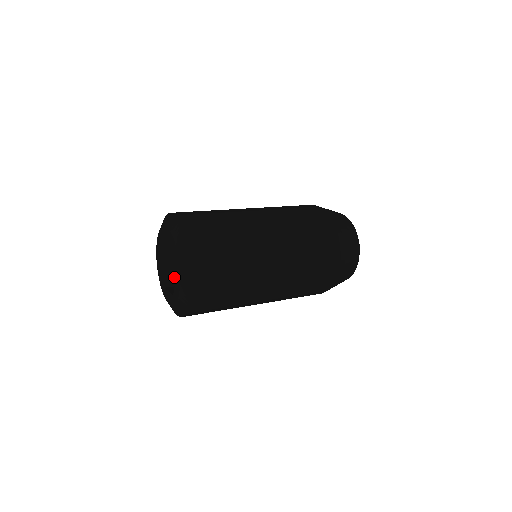
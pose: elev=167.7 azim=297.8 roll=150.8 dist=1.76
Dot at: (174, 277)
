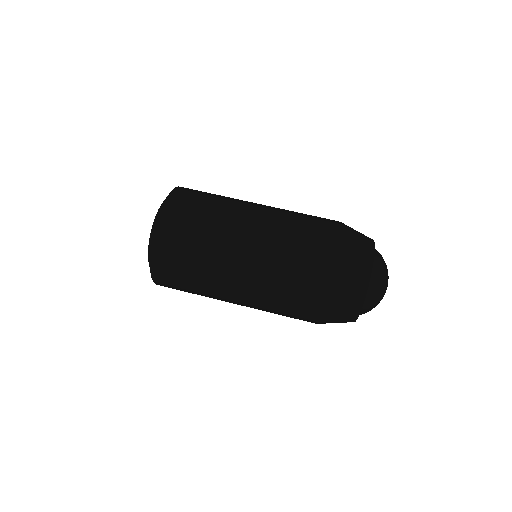
Dot at: occluded
